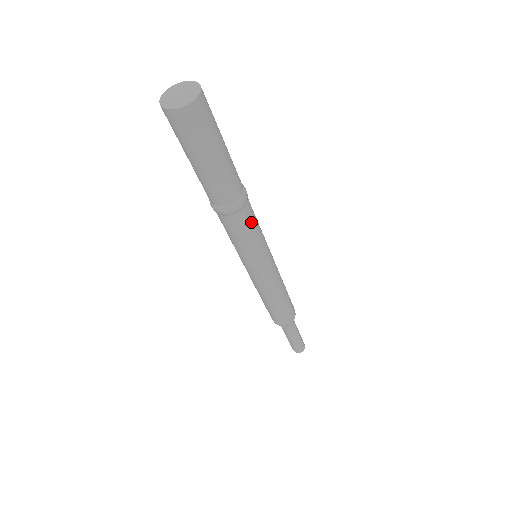
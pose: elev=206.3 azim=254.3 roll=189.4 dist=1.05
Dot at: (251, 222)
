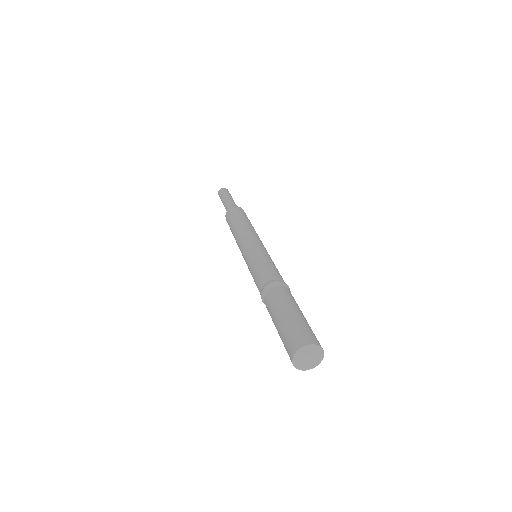
Dot at: occluded
